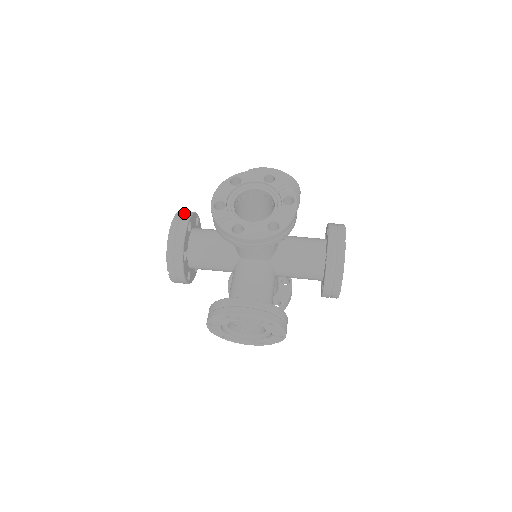
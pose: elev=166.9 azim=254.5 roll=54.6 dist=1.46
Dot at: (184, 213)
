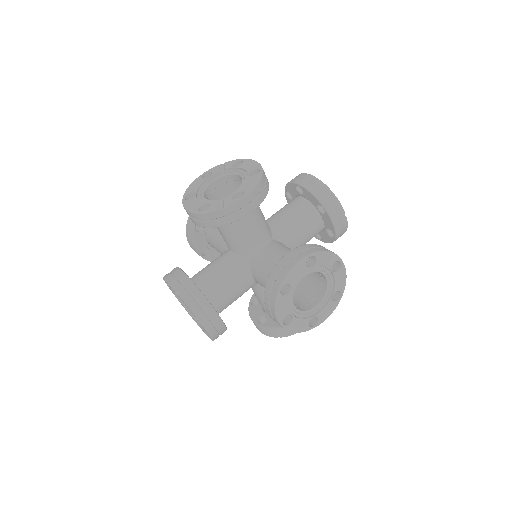
Dot at: (197, 304)
